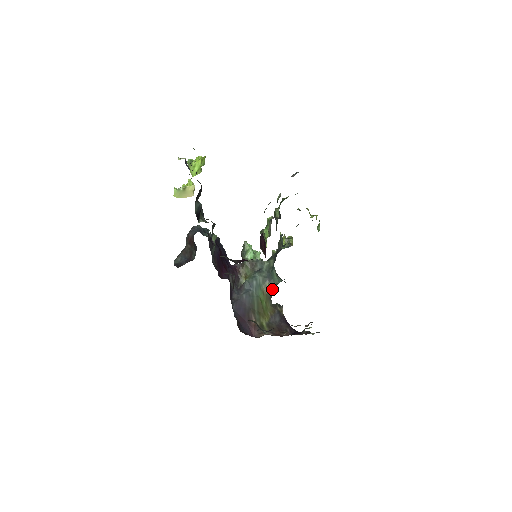
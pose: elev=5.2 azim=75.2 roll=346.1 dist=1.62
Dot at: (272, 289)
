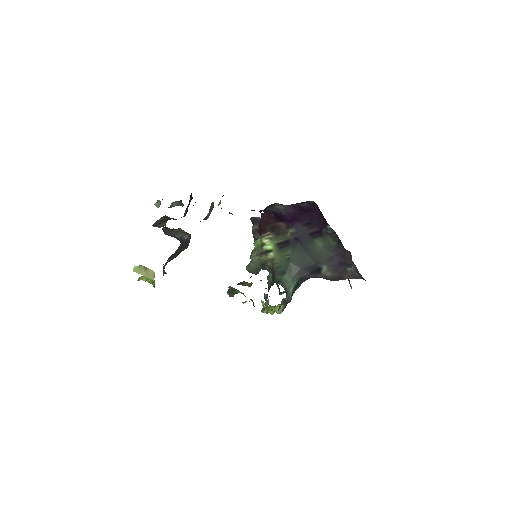
Dot at: (285, 290)
